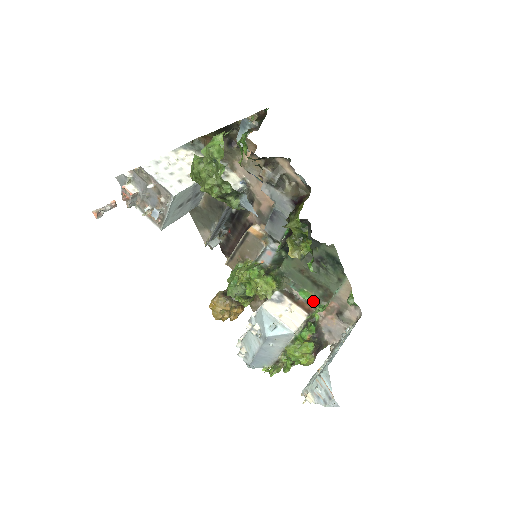
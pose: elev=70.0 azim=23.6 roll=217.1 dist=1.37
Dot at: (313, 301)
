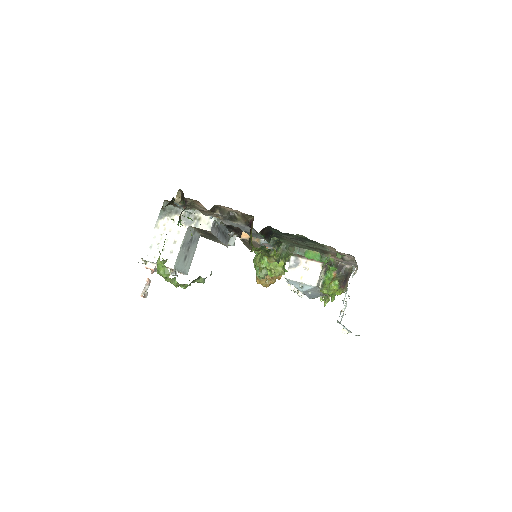
Dot at: (318, 258)
